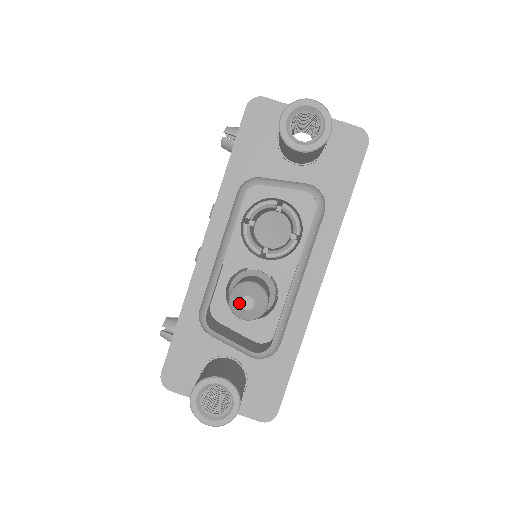
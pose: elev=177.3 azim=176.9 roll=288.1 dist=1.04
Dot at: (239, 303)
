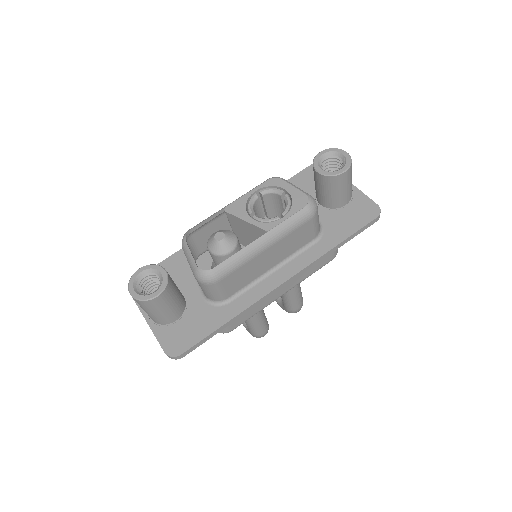
Dot at: (215, 234)
